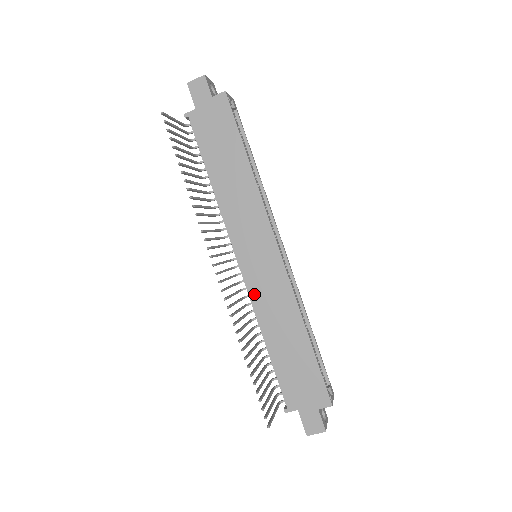
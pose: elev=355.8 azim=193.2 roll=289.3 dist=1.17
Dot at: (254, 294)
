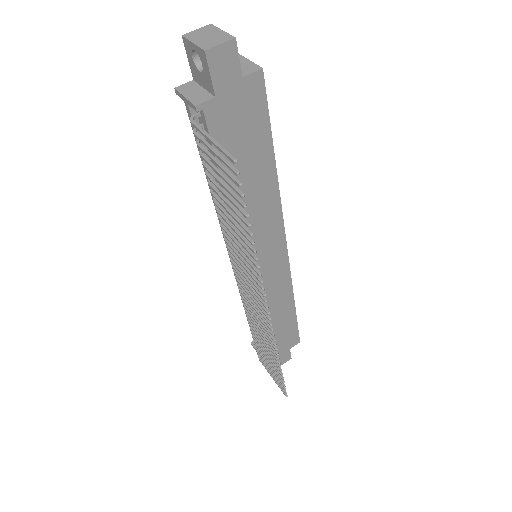
Dot at: occluded
